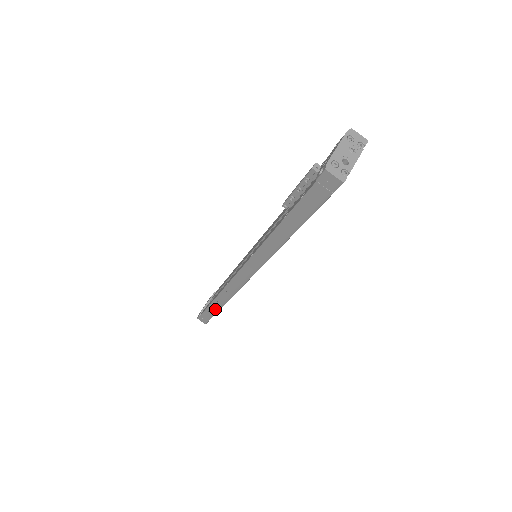
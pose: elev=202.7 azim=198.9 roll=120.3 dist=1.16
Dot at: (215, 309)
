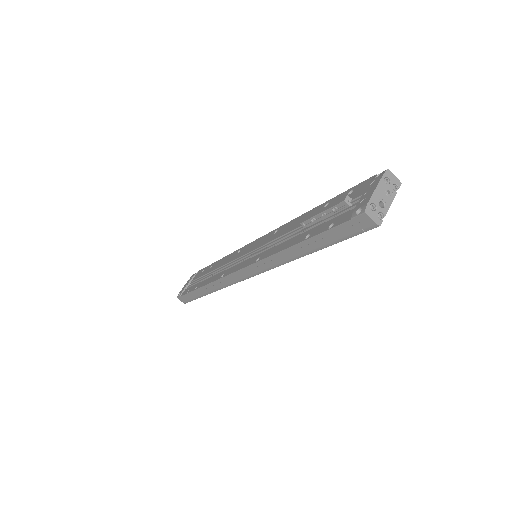
Dot at: (200, 294)
